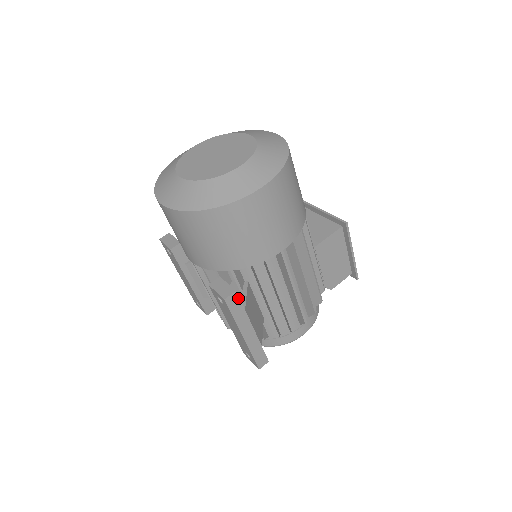
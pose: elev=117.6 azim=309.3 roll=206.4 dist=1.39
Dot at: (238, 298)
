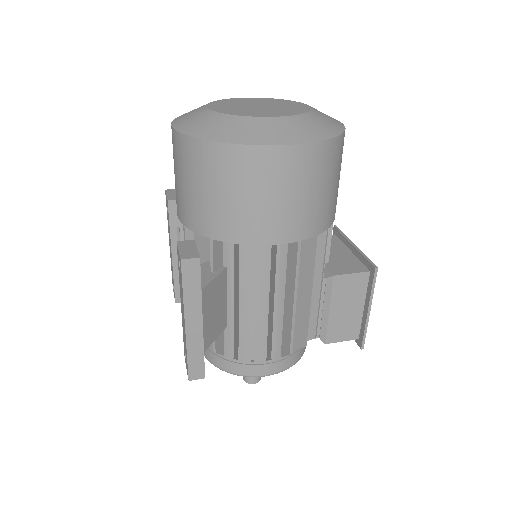
Dot at: (199, 269)
